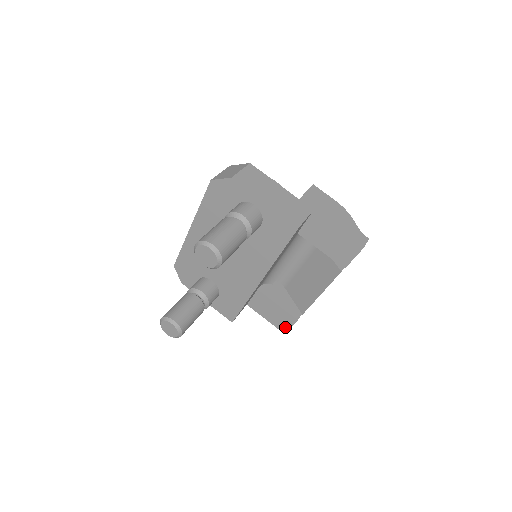
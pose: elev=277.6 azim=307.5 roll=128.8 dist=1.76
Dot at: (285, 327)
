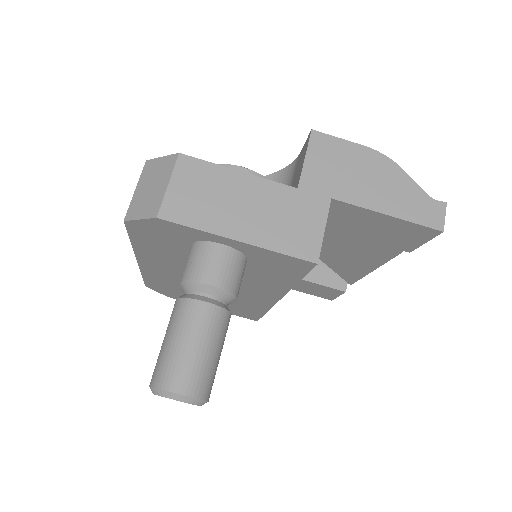
Dot at: (329, 296)
